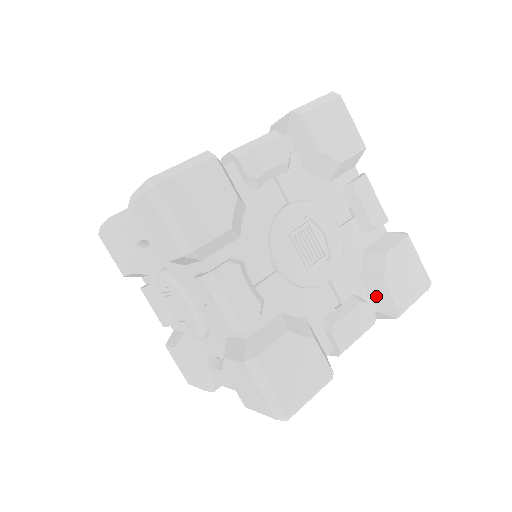
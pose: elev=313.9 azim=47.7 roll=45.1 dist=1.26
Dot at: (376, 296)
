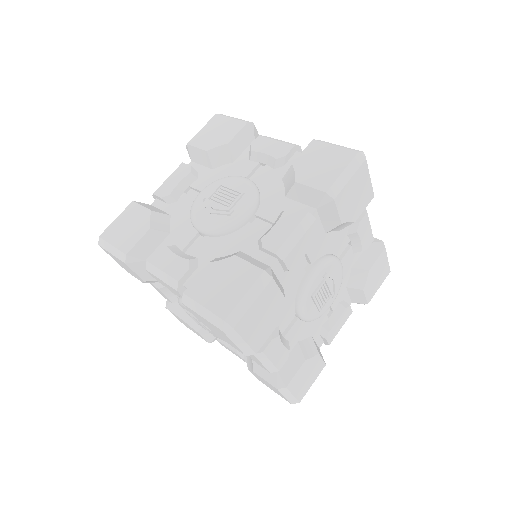
Dot at: (354, 296)
